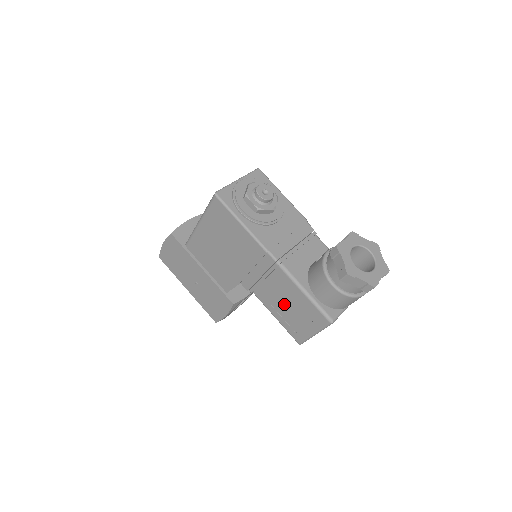
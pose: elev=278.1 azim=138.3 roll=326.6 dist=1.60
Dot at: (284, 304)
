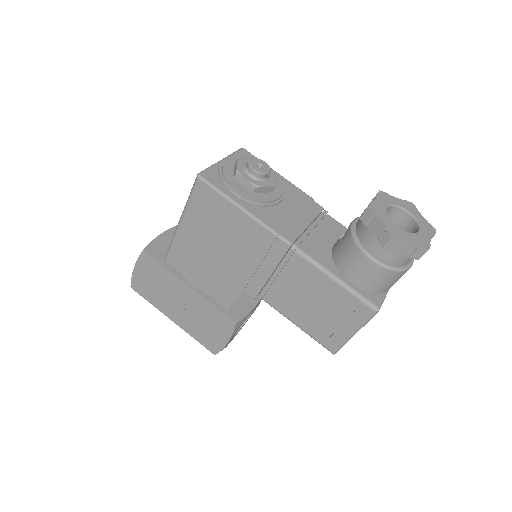
Dot at: (307, 303)
